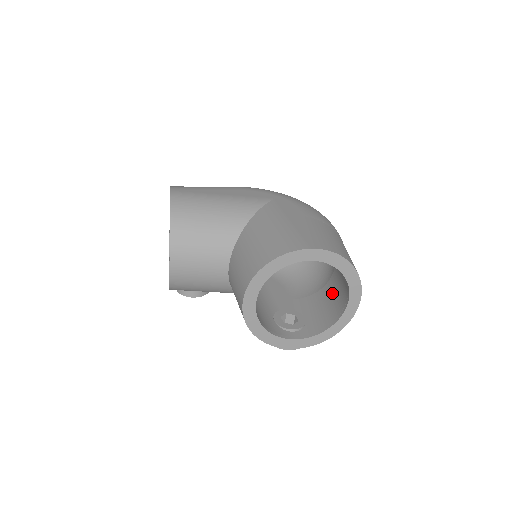
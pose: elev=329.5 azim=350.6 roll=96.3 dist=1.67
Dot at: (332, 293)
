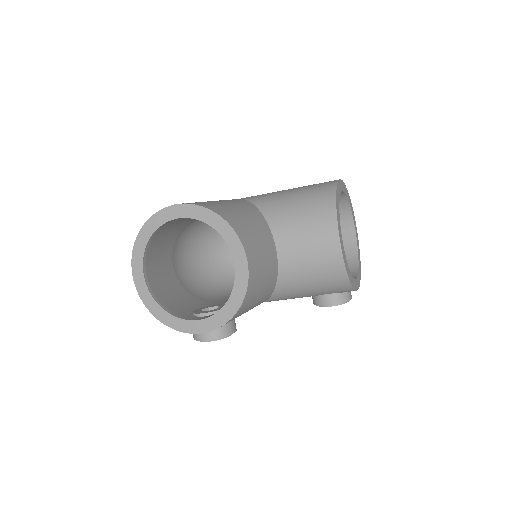
Dot at: occluded
